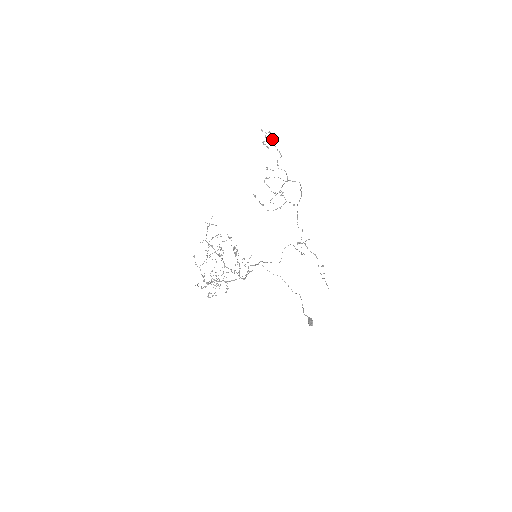
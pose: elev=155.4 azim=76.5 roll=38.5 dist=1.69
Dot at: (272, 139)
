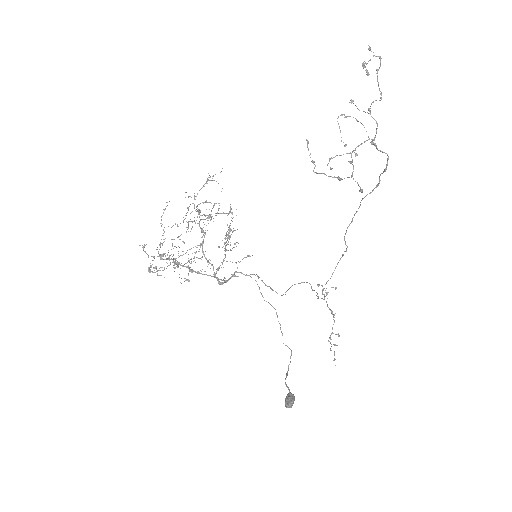
Dot at: (378, 69)
